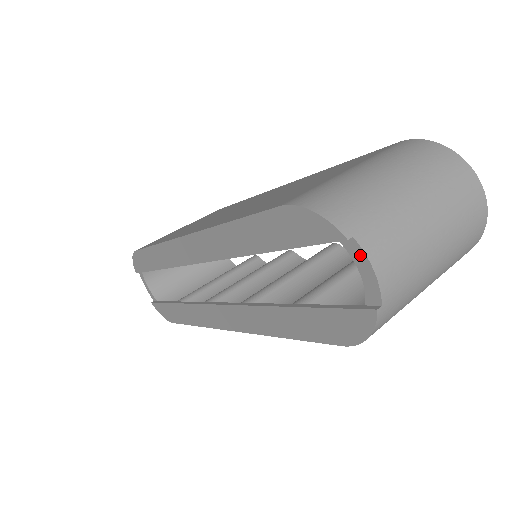
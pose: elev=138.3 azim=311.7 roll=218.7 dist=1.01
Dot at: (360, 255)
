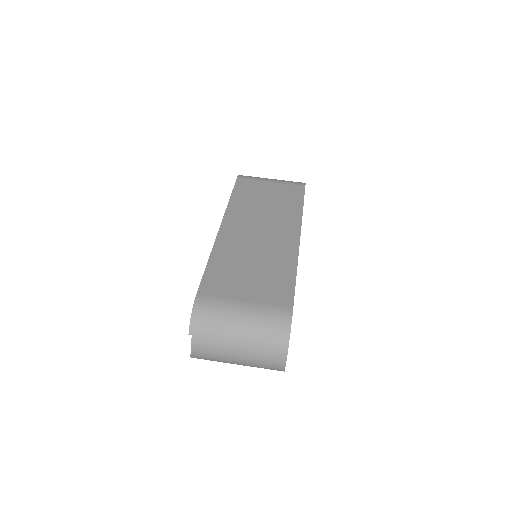
Dot at: (192, 341)
